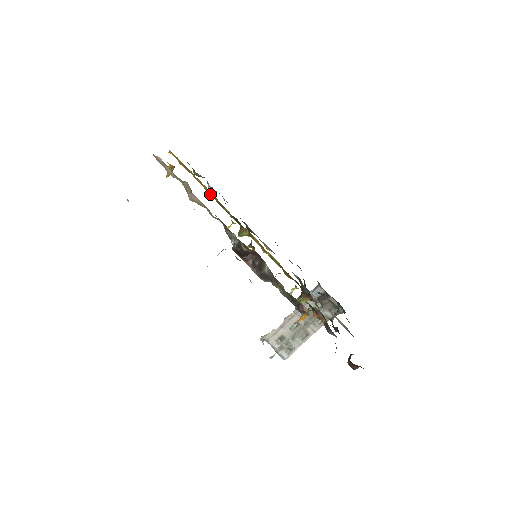
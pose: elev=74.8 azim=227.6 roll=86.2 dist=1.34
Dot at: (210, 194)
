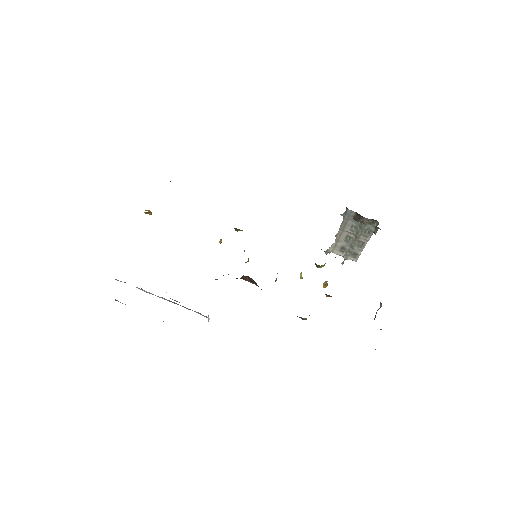
Dot at: occluded
